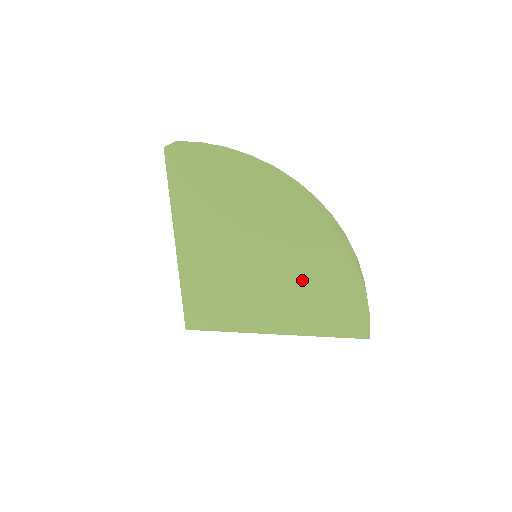
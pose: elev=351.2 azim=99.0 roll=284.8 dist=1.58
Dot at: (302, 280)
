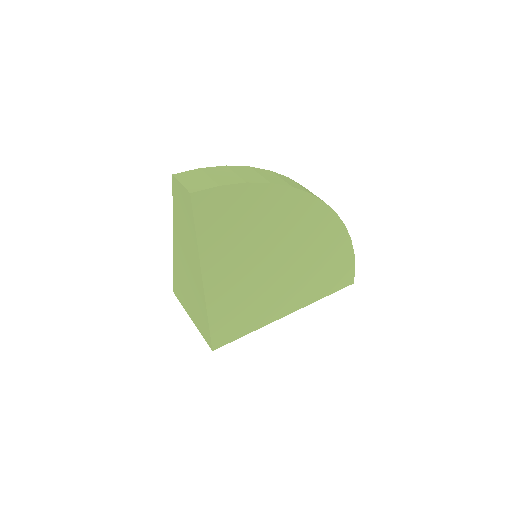
Dot at: (311, 263)
